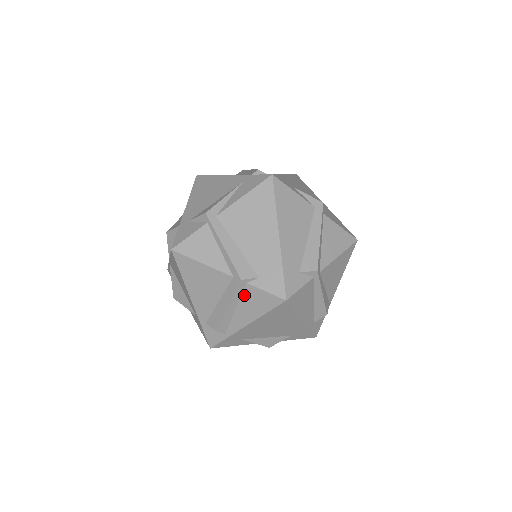
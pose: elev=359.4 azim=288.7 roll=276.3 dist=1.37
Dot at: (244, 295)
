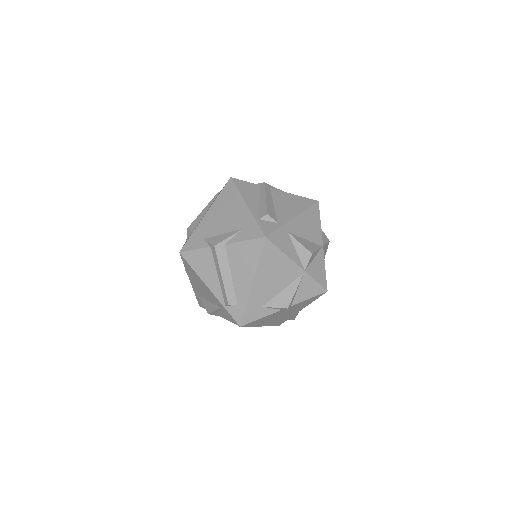
Dot at: occluded
